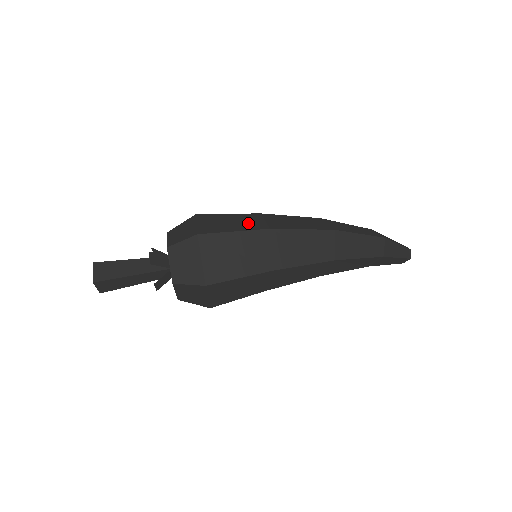
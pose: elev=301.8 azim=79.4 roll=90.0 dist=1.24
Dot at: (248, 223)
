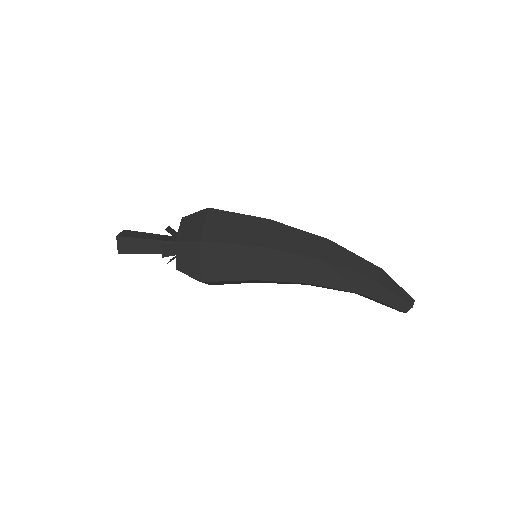
Dot at: occluded
